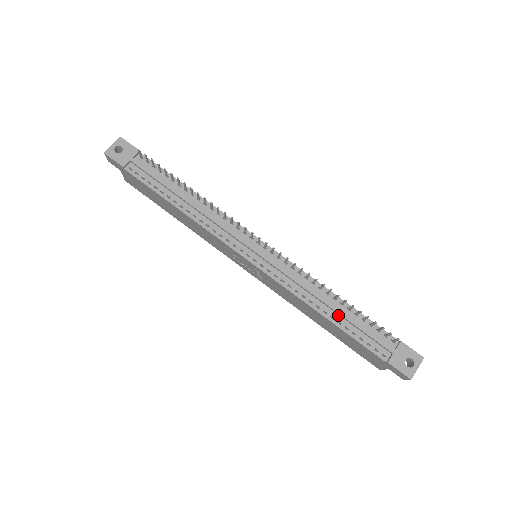
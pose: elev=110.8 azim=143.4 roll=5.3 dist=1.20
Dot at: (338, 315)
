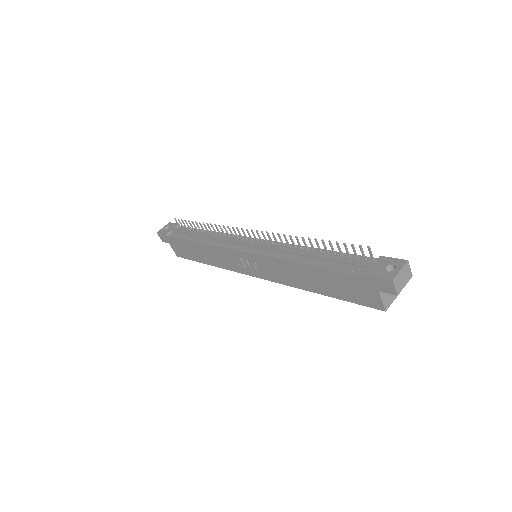
Dot at: (316, 259)
